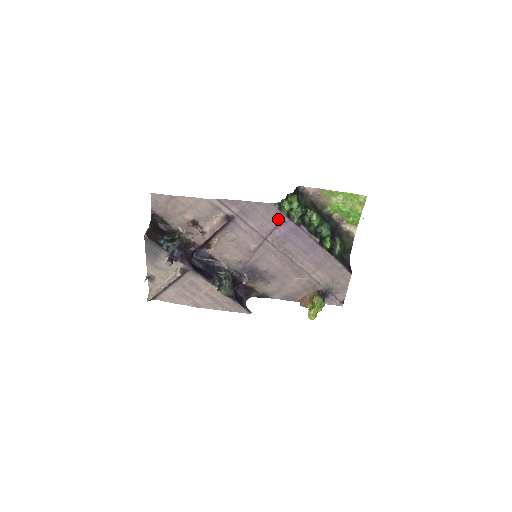
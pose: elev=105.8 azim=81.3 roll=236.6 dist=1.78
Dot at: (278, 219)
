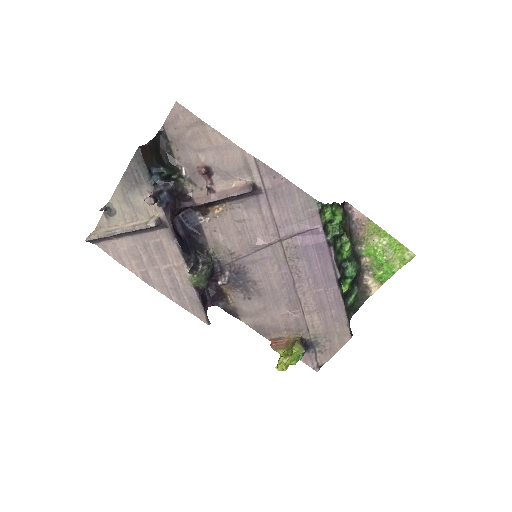
Dot at: (311, 224)
